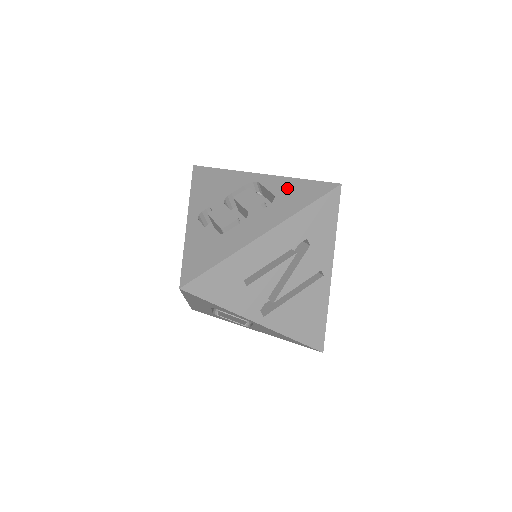
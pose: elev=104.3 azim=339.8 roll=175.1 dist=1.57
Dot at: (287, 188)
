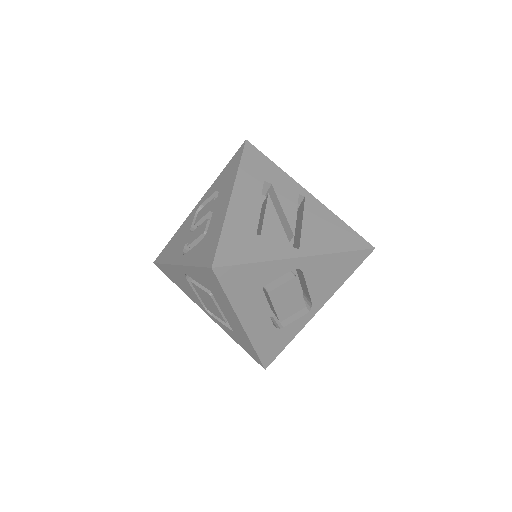
Dot at: (220, 180)
